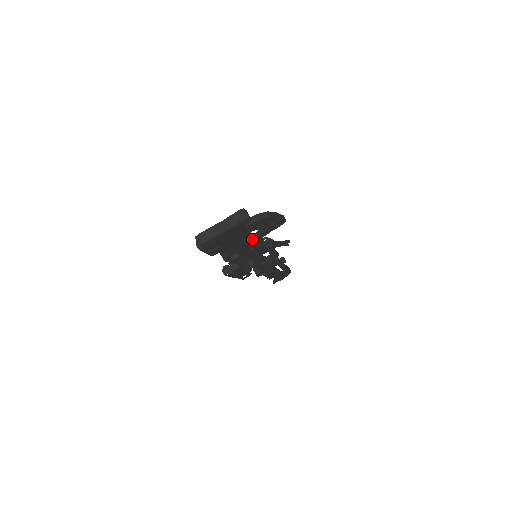
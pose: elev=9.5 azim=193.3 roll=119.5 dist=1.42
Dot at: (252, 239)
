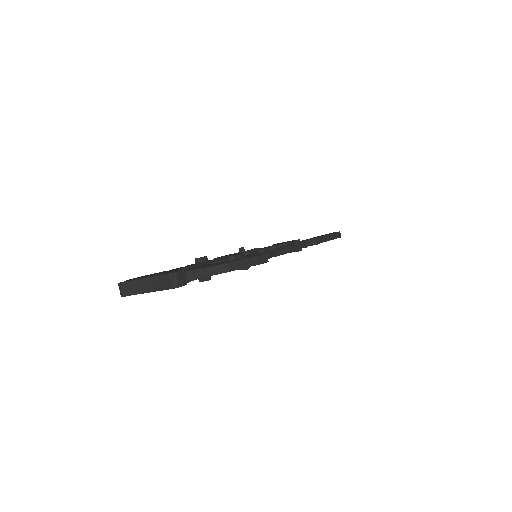
Dot at: occluded
